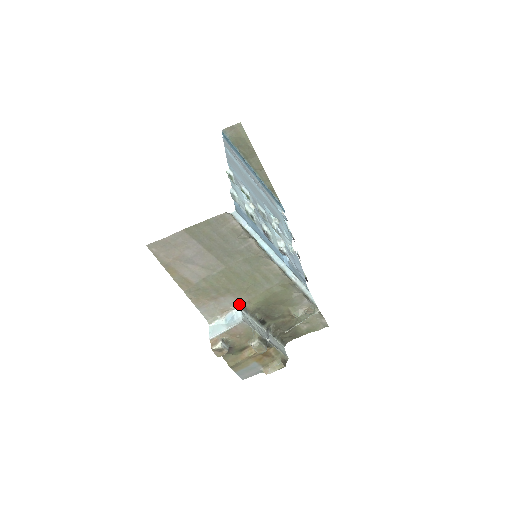
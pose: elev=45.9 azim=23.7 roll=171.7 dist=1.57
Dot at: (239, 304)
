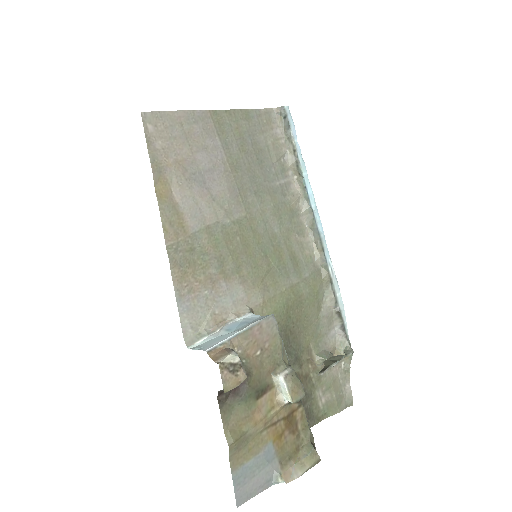
Dot at: (247, 307)
